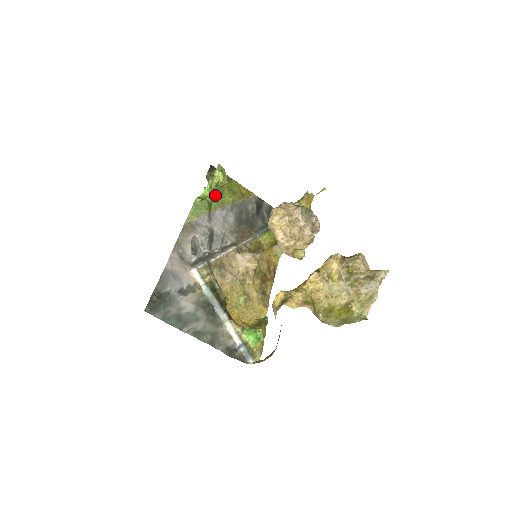
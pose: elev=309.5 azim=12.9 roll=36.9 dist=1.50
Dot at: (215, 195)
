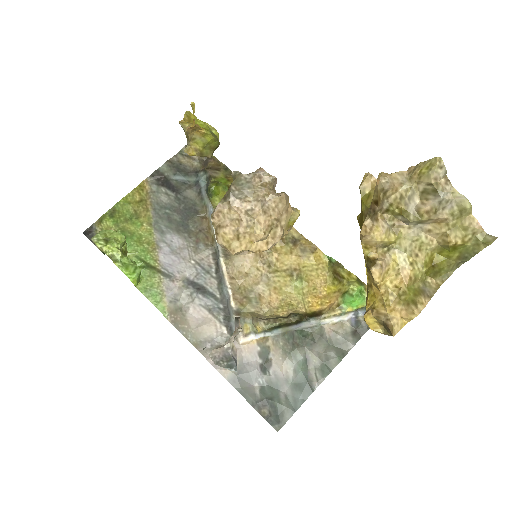
Dot at: (134, 250)
